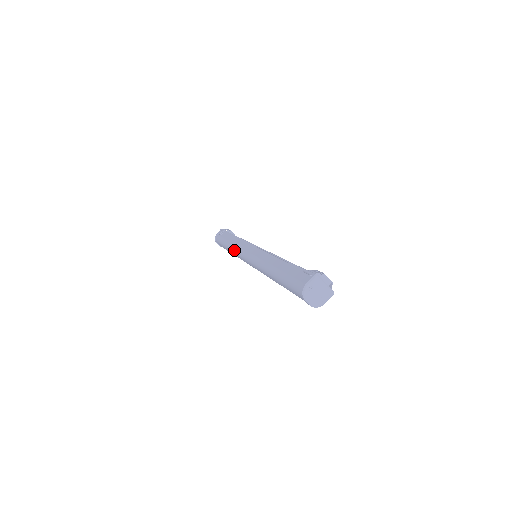
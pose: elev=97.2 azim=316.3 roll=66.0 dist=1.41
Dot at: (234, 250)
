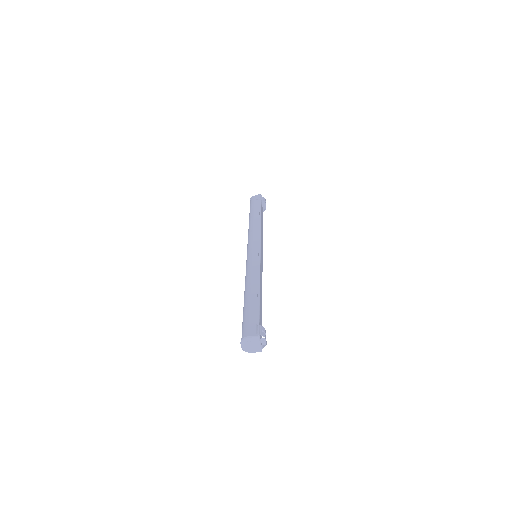
Dot at: (249, 233)
